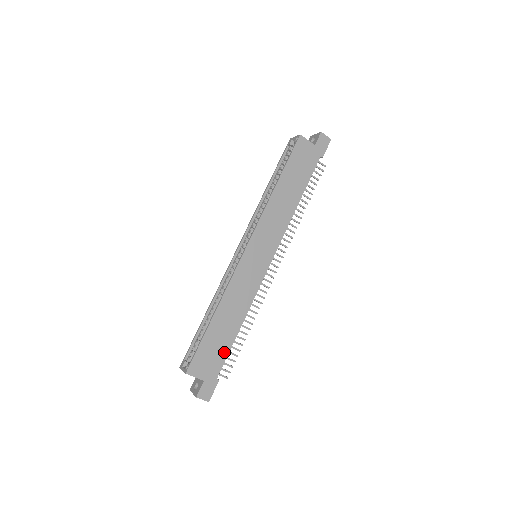
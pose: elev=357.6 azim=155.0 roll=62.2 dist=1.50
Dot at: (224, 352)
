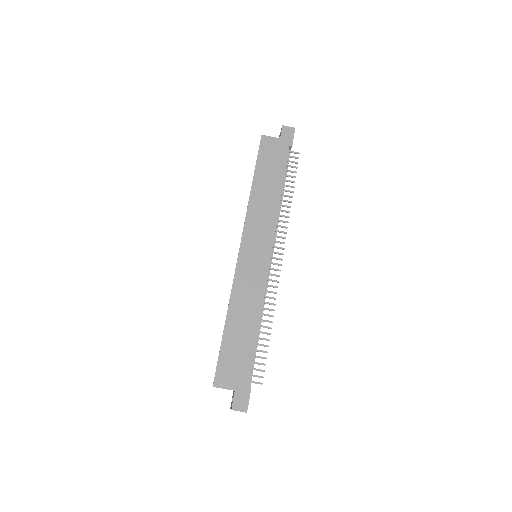
Dot at: (248, 356)
